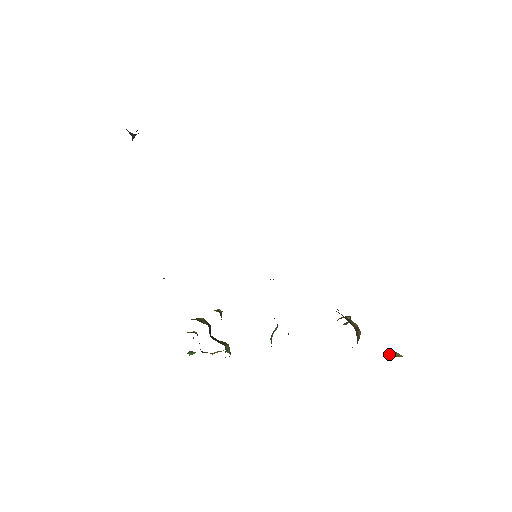
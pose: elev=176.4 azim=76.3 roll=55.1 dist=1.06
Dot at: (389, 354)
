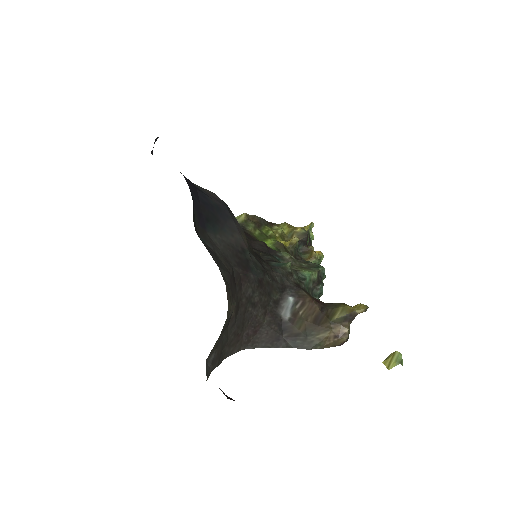
Dot at: (389, 356)
